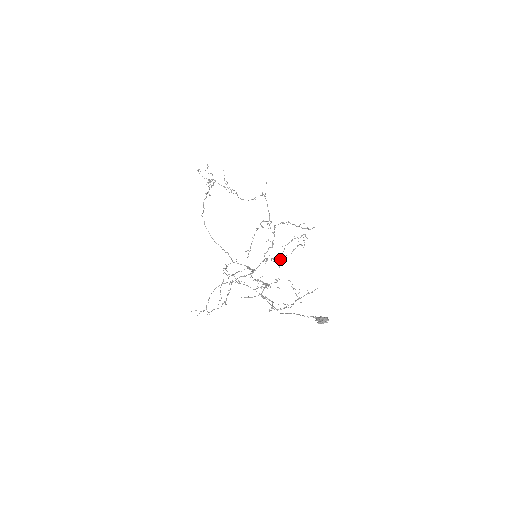
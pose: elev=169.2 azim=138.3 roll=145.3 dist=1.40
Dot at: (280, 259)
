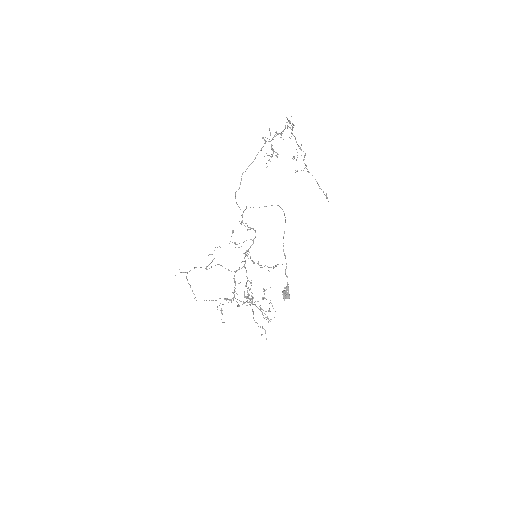
Dot at: (252, 298)
